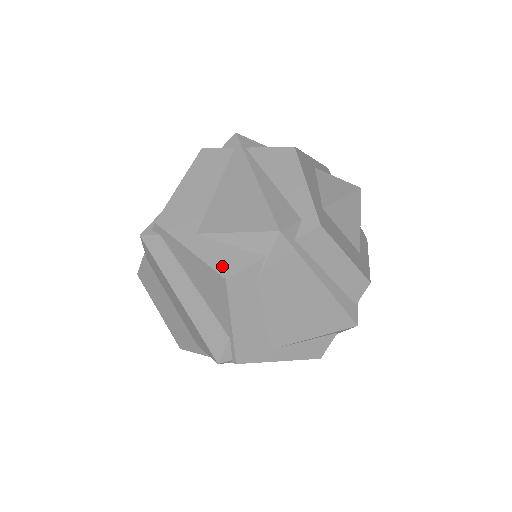
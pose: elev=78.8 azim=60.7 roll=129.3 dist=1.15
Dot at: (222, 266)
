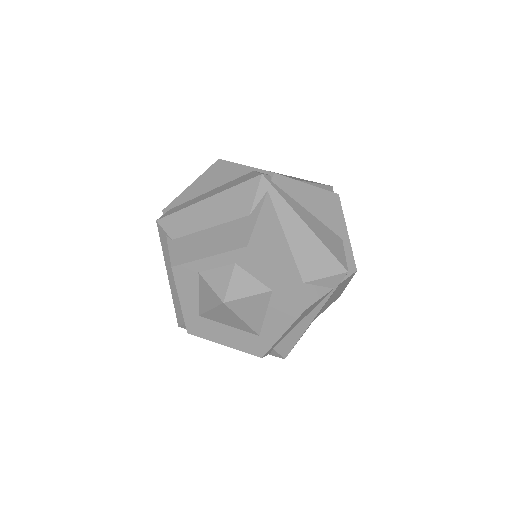
Dot at: occluded
